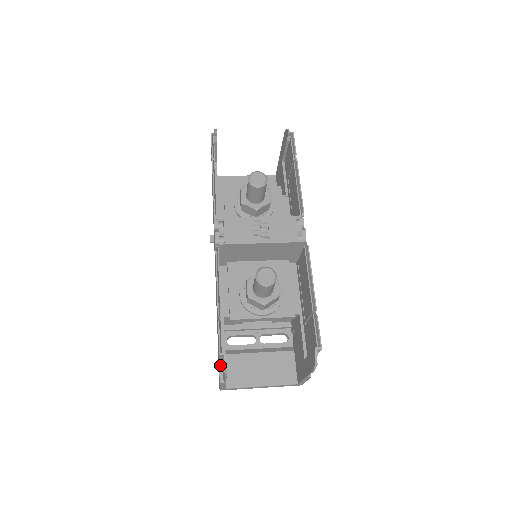
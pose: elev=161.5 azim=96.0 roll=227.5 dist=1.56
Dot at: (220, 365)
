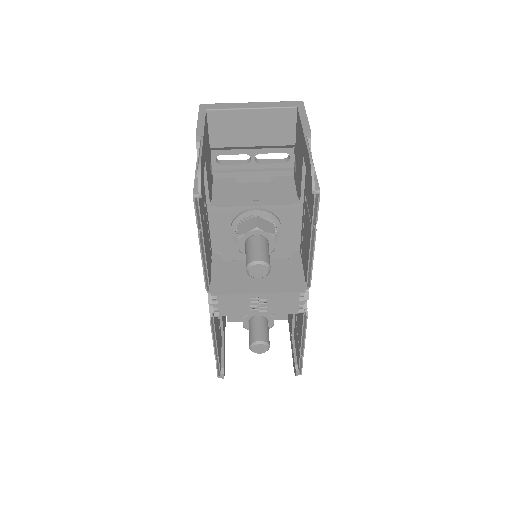
Dot at: occluded
